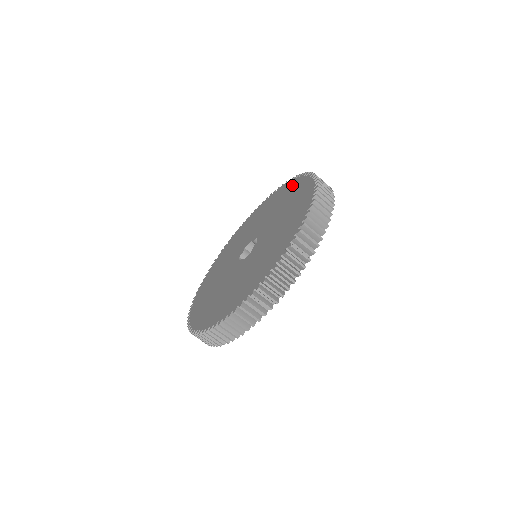
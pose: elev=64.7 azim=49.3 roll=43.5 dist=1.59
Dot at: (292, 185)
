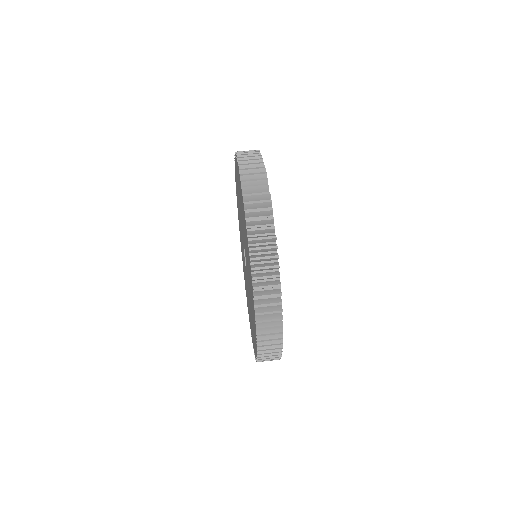
Dot at: occluded
